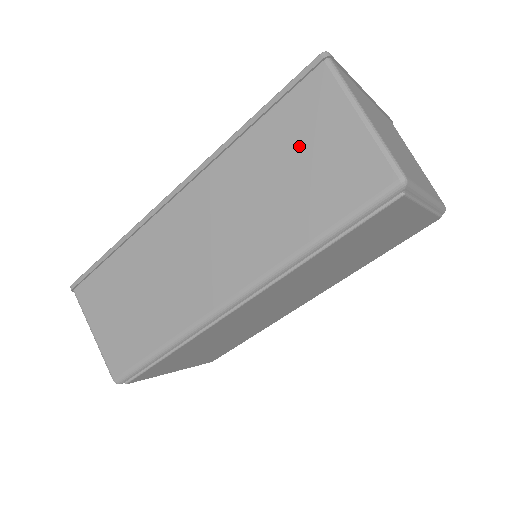
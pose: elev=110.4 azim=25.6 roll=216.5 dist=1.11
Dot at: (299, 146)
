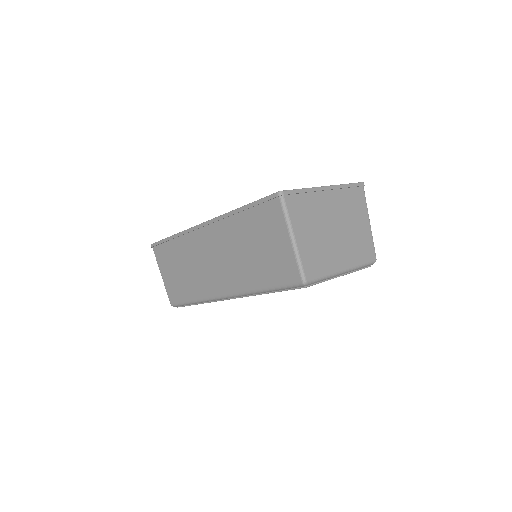
Dot at: (262, 237)
